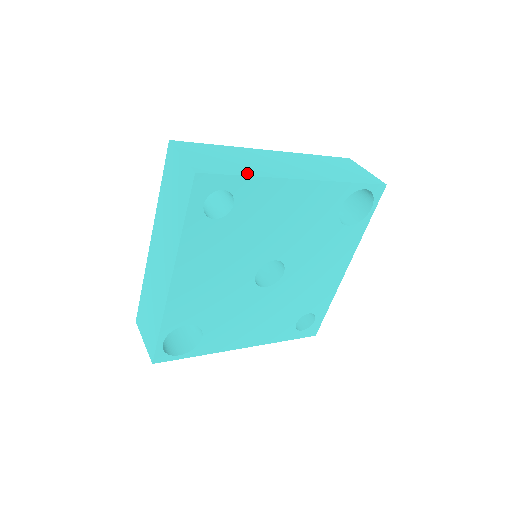
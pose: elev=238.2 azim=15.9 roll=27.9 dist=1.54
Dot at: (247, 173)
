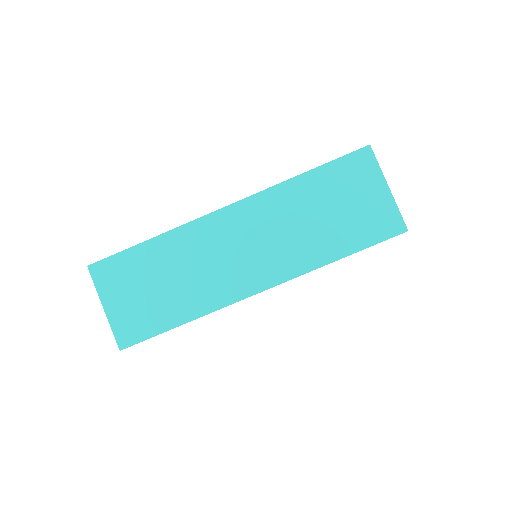
Dot at: (181, 317)
